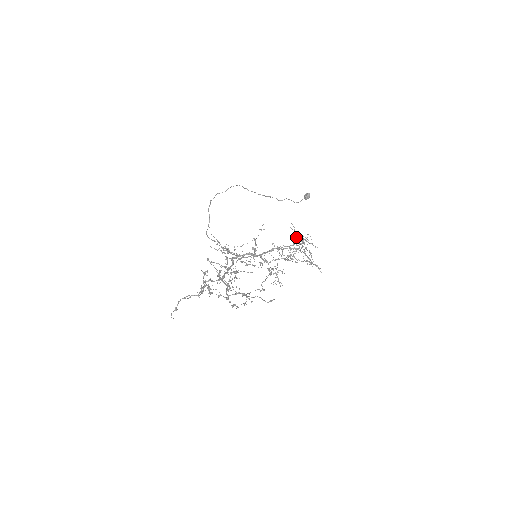
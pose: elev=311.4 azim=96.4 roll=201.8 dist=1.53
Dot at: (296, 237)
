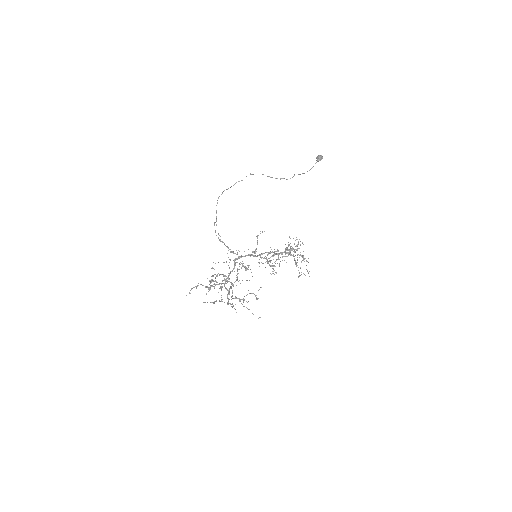
Dot at: (290, 250)
